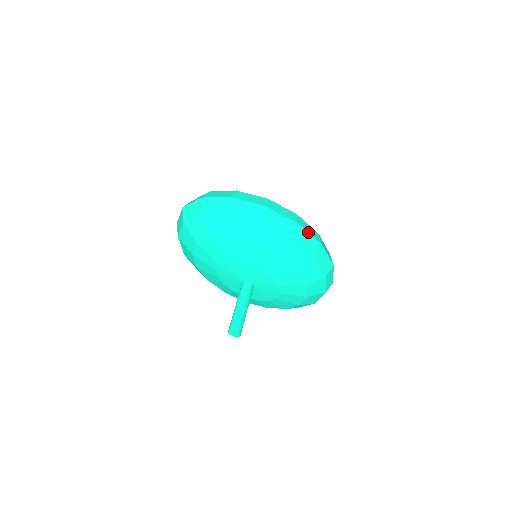
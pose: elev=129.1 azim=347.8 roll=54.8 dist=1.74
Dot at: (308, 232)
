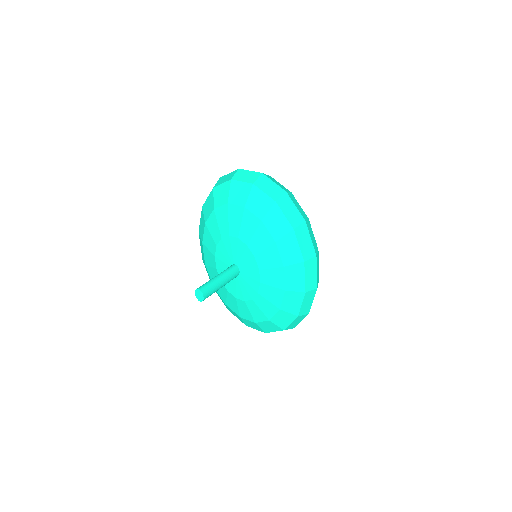
Dot at: (317, 270)
